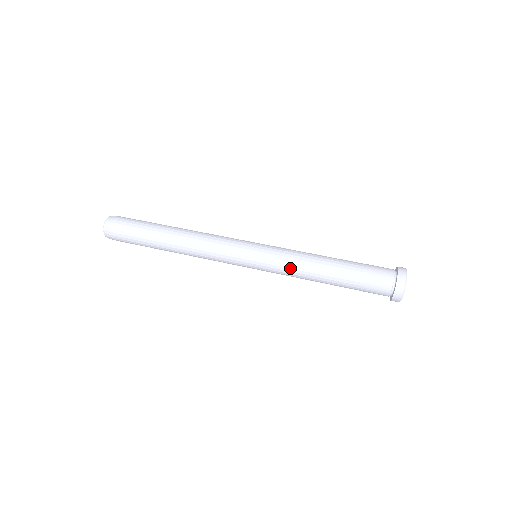
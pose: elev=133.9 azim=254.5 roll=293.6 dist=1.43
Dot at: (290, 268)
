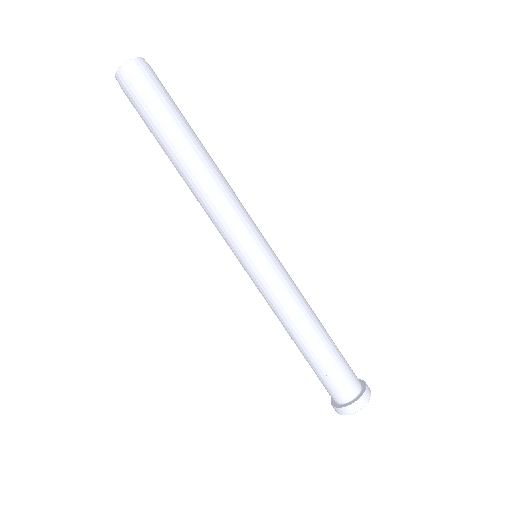
Dot at: (271, 305)
